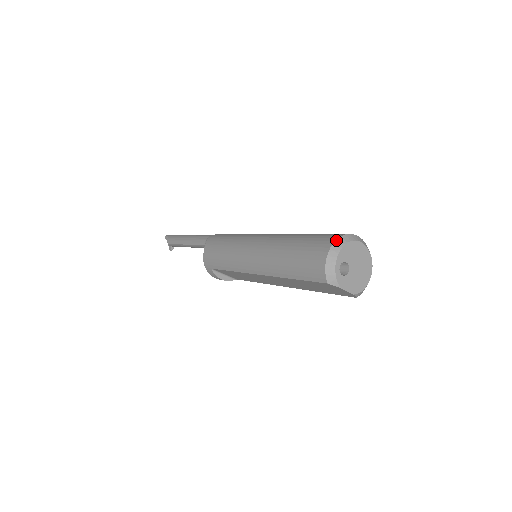
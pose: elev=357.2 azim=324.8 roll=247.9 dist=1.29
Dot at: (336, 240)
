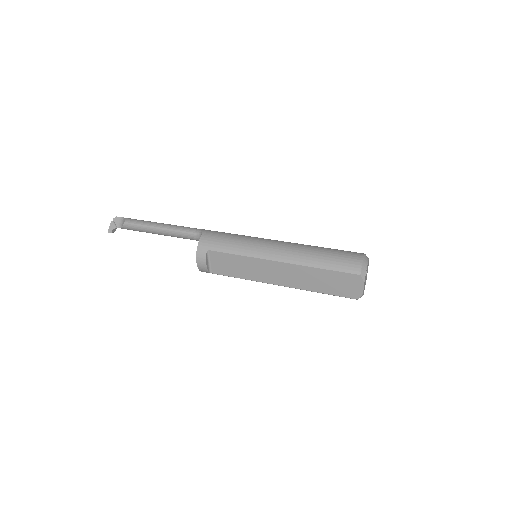
Dot at: (365, 254)
